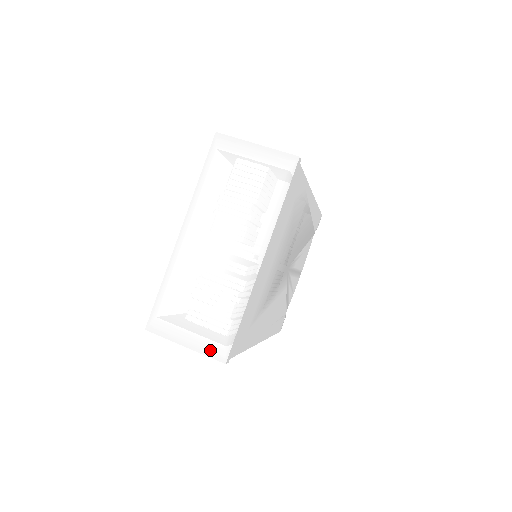
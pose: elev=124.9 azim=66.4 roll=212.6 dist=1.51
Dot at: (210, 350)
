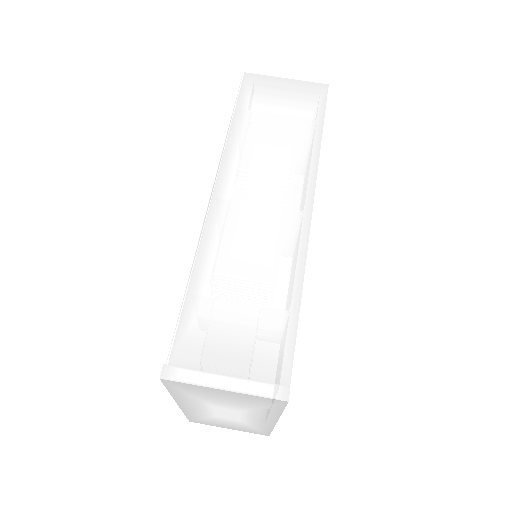
Dot at: occluded
